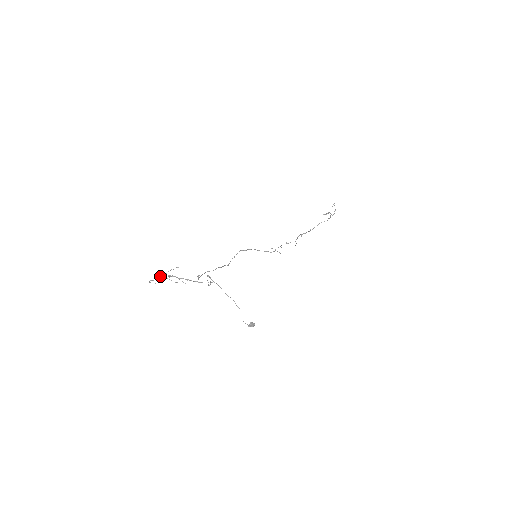
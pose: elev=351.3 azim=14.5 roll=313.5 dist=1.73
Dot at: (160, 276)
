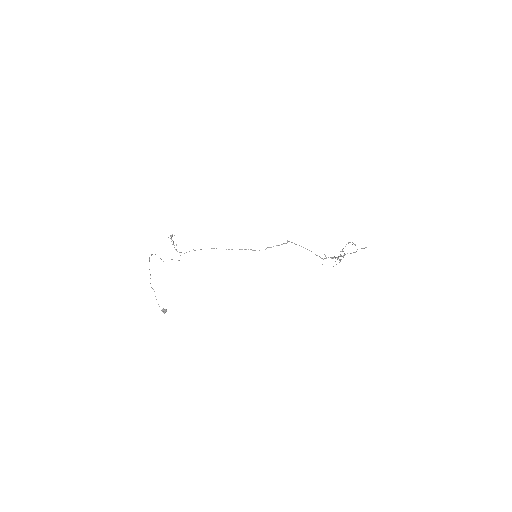
Dot at: occluded
